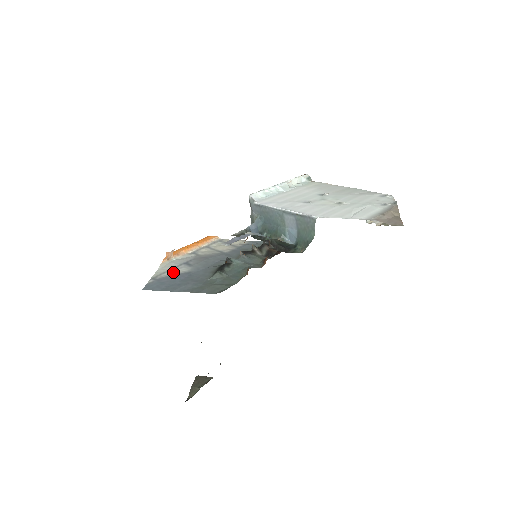
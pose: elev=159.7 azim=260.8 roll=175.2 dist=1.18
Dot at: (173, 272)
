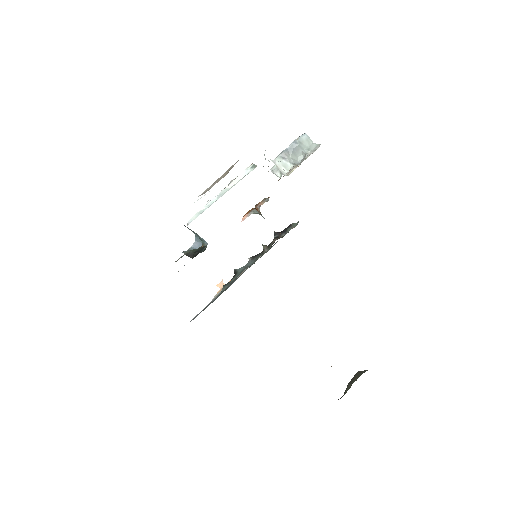
Dot at: (214, 299)
